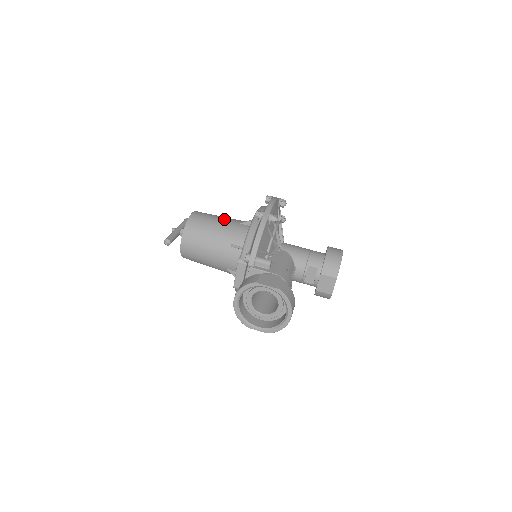
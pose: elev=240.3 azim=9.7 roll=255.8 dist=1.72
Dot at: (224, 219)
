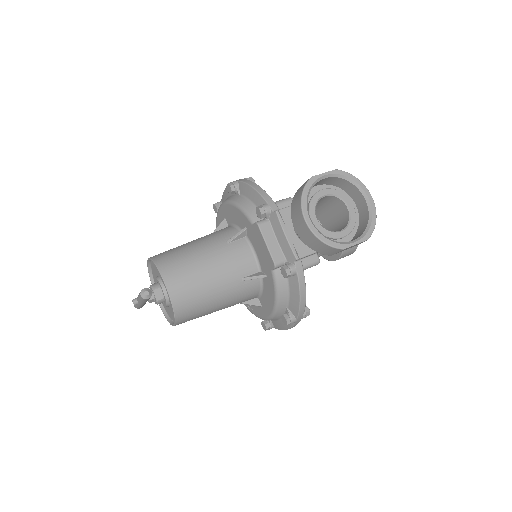
Dot at: occluded
